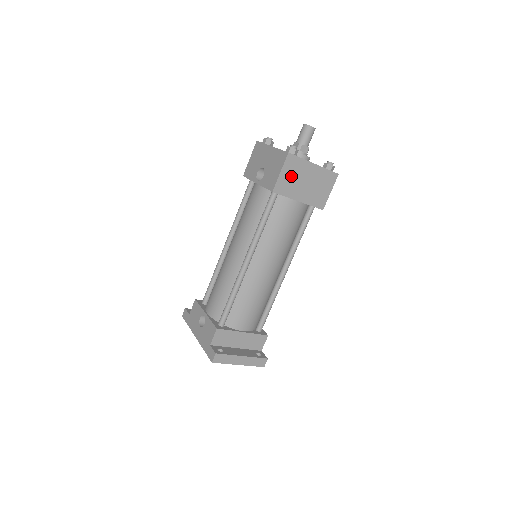
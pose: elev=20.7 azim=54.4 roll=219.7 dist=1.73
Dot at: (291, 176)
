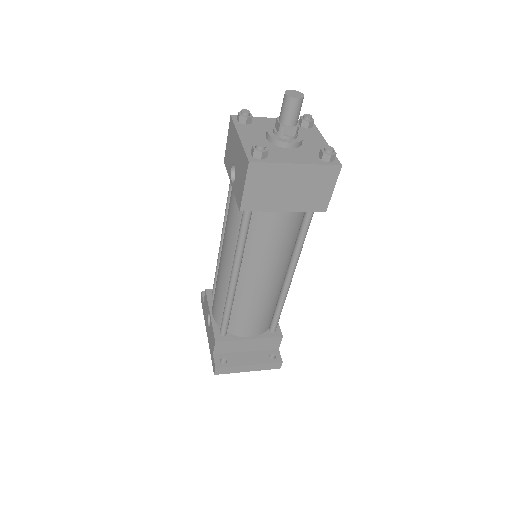
Dot at: (263, 187)
